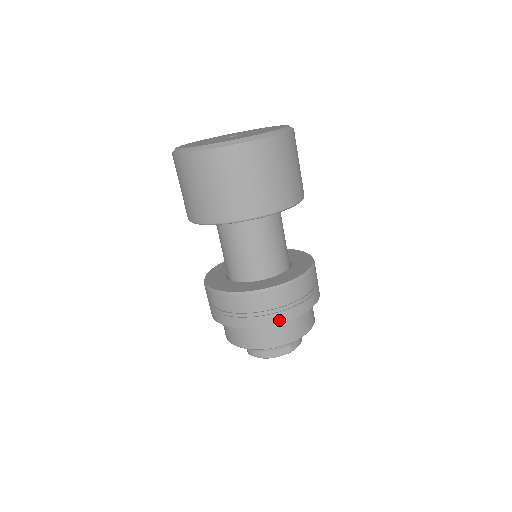
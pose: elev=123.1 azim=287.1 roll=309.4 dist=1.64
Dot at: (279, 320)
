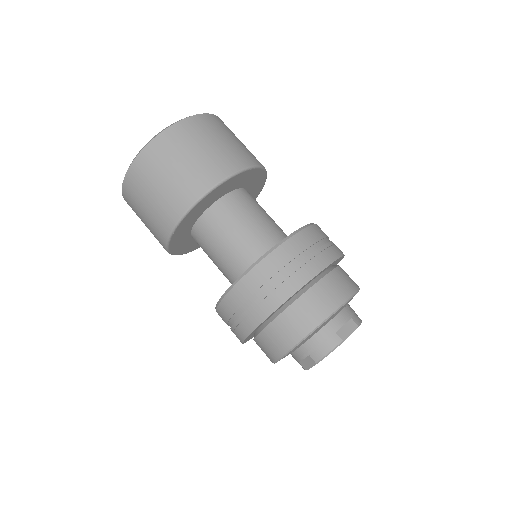
Dot at: (320, 267)
